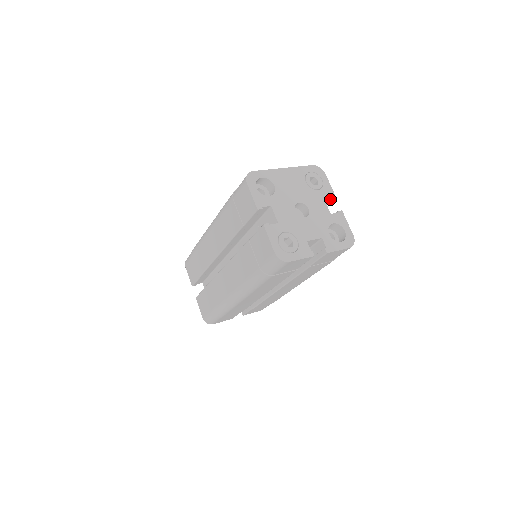
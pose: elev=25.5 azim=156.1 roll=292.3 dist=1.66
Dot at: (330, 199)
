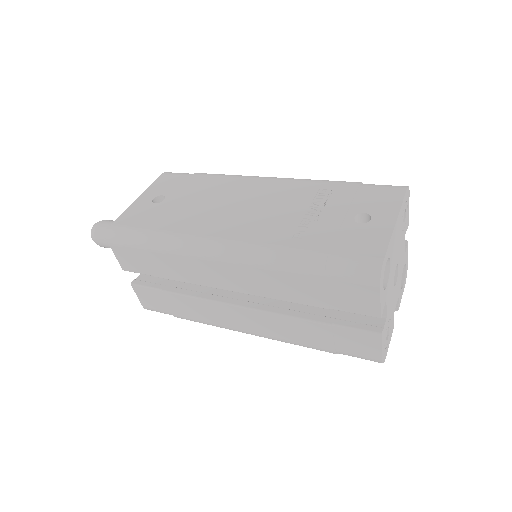
Dot at: occluded
